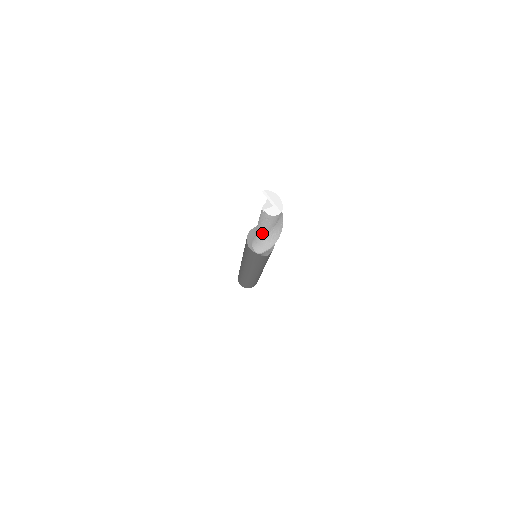
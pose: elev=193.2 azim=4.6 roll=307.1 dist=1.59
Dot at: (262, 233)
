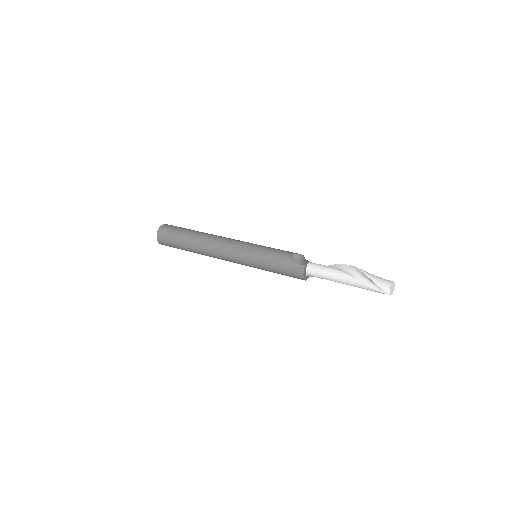
Dot at: occluded
